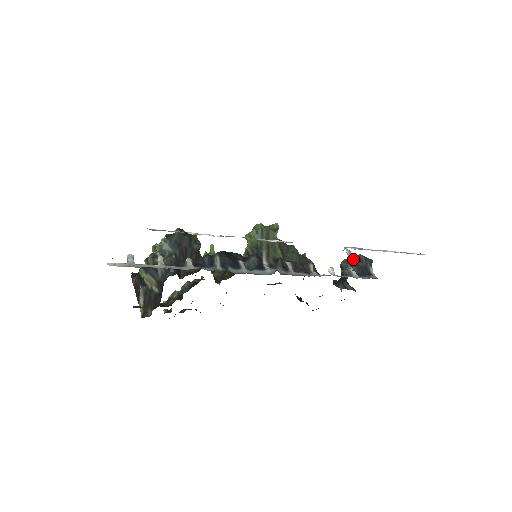
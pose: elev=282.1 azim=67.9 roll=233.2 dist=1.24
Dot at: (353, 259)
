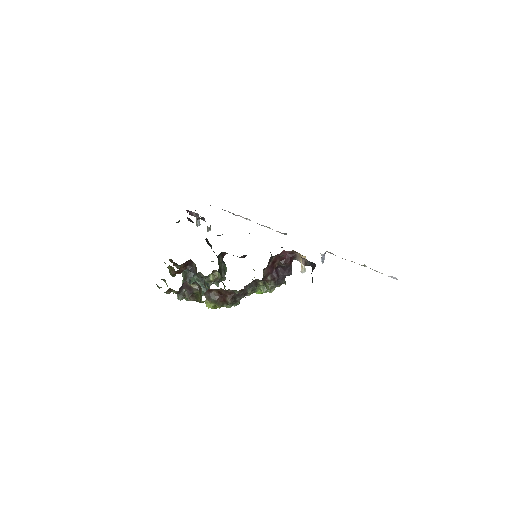
Dot at: occluded
